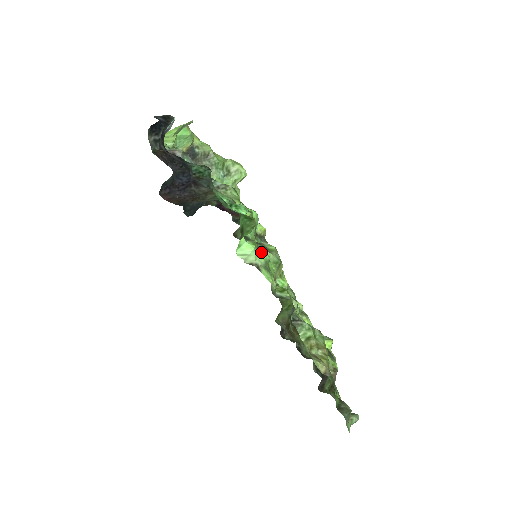
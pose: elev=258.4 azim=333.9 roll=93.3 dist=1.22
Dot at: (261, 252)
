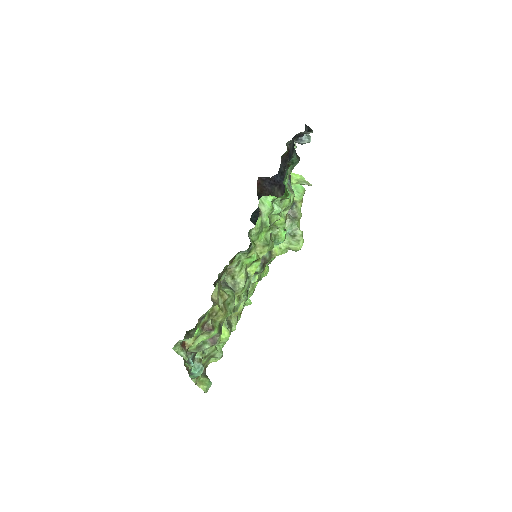
Dot at: (269, 220)
